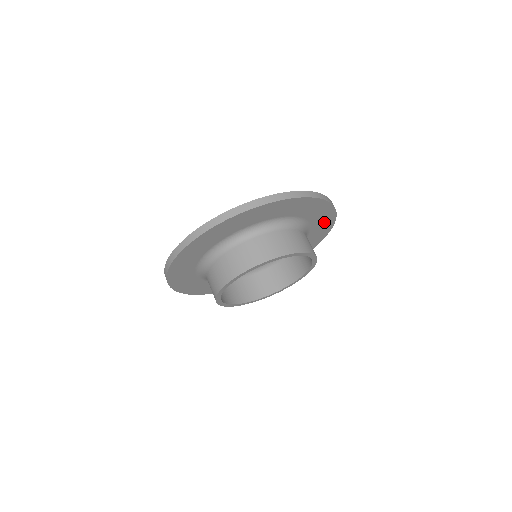
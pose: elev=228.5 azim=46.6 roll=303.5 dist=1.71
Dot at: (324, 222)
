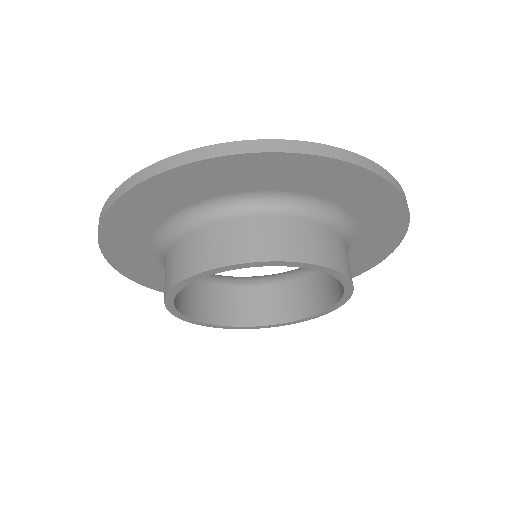
Dot at: occluded
